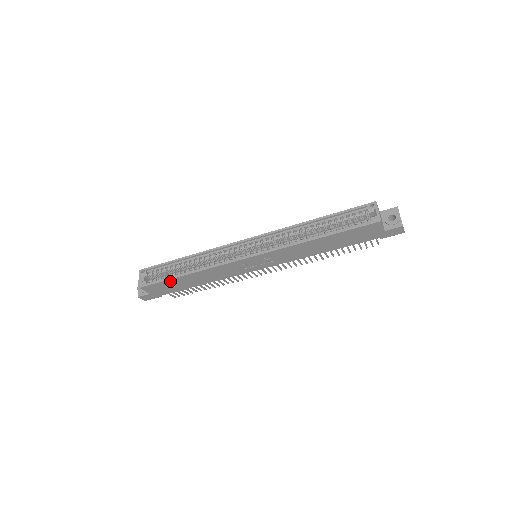
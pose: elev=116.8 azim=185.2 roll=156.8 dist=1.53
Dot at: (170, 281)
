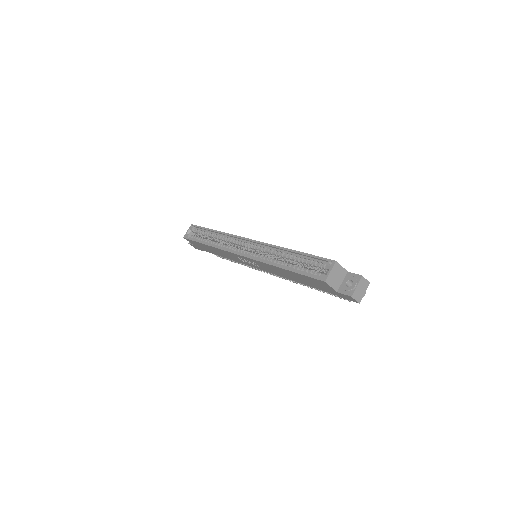
Dot at: occluded
